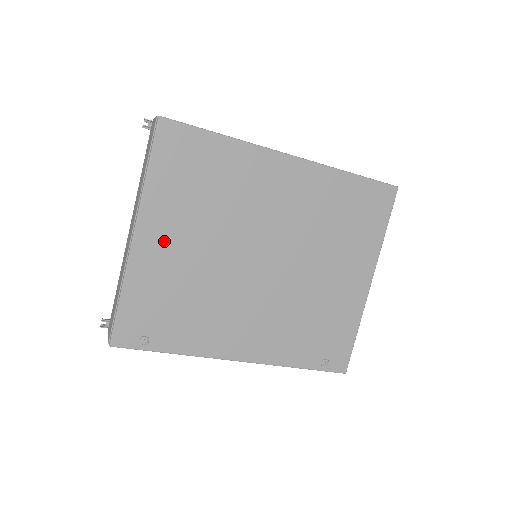
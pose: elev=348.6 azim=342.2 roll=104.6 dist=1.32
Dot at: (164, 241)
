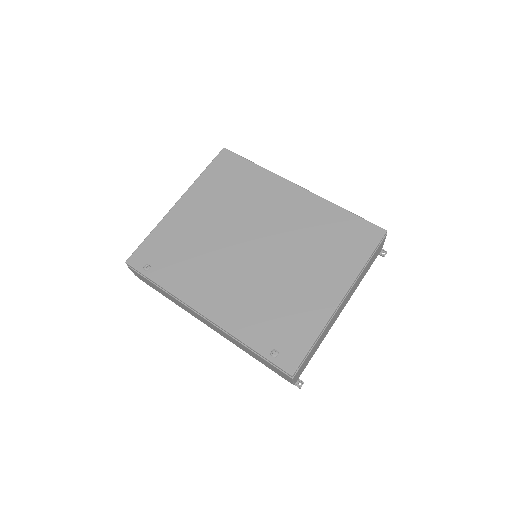
Dot at: (193, 211)
